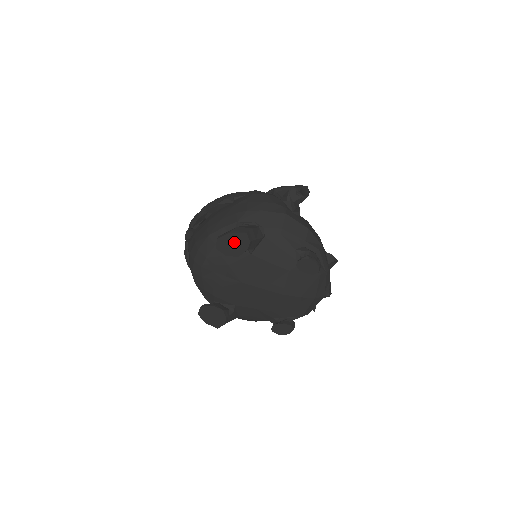
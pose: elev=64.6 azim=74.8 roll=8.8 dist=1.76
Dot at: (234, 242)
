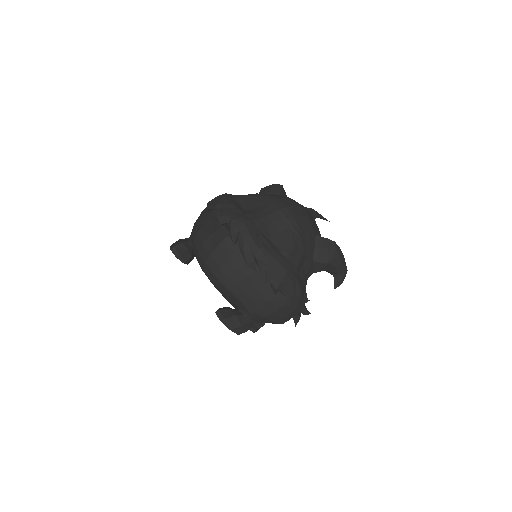
Dot at: occluded
